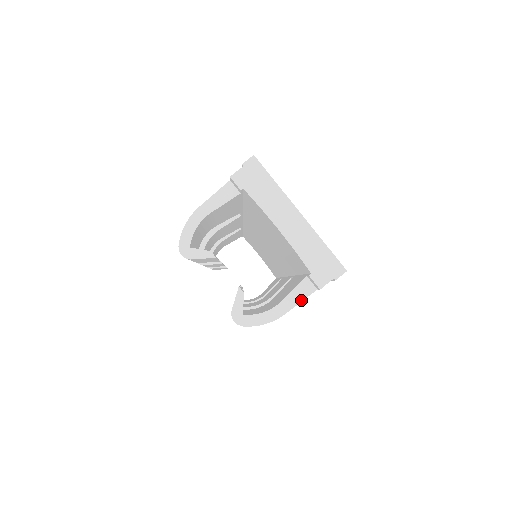
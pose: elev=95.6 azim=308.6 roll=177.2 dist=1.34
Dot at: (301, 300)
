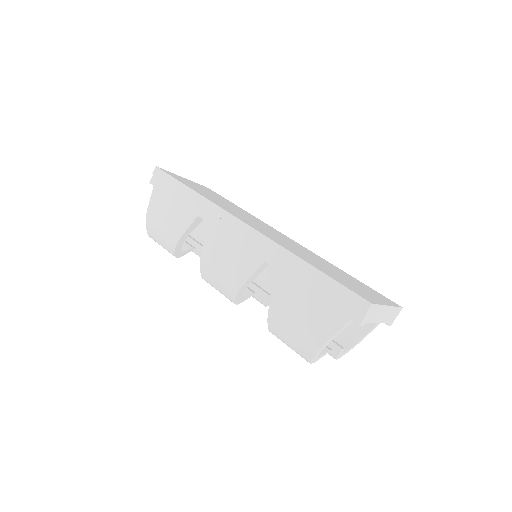
Dot at: occluded
